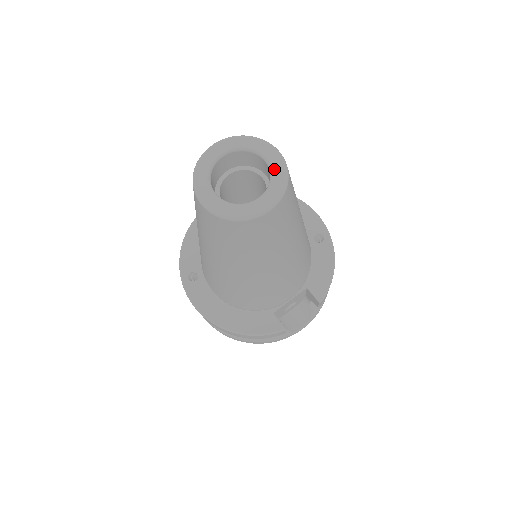
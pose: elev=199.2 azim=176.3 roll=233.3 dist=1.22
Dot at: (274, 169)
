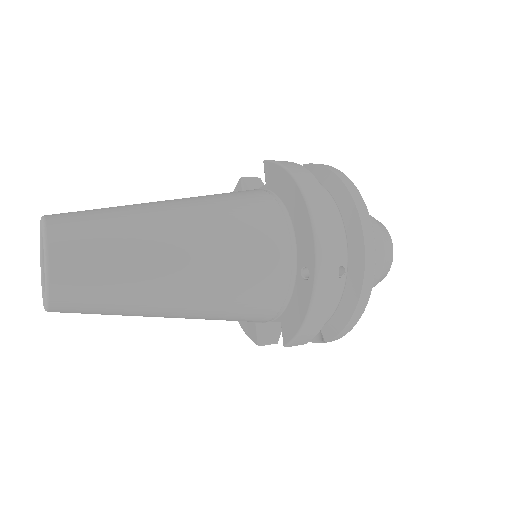
Dot at: occluded
